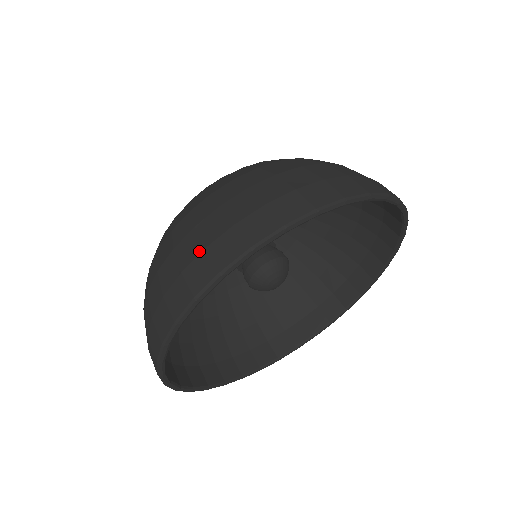
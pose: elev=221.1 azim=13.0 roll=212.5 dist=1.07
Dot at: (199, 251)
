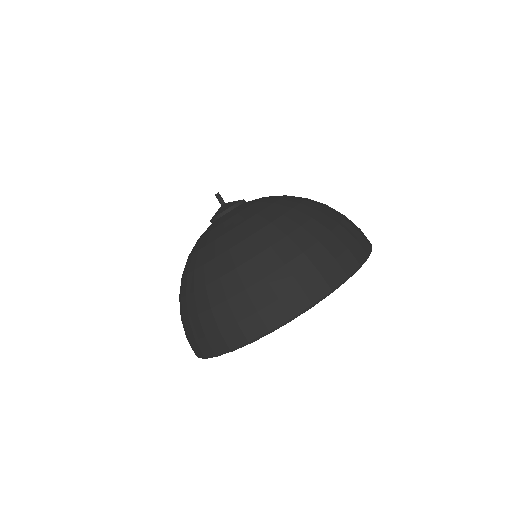
Dot at: (344, 249)
